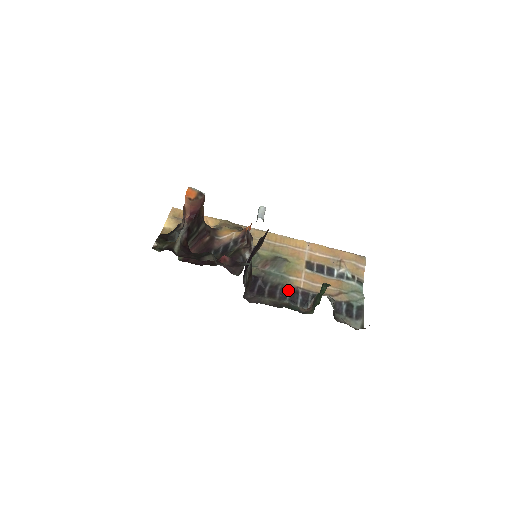
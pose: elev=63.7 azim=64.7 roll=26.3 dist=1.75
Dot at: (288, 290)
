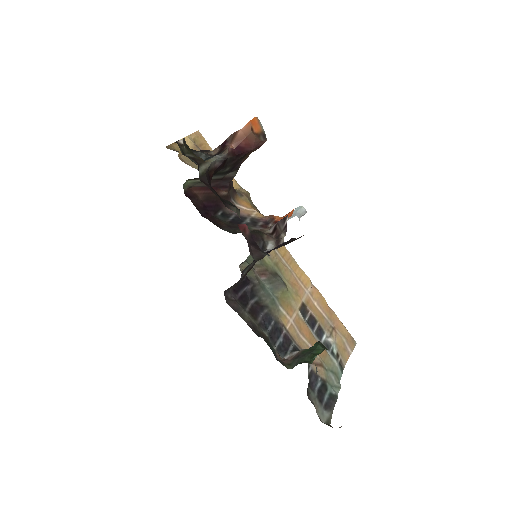
Dot at: (273, 321)
